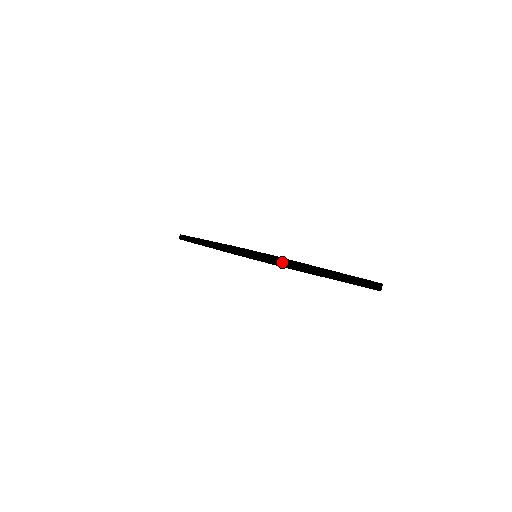
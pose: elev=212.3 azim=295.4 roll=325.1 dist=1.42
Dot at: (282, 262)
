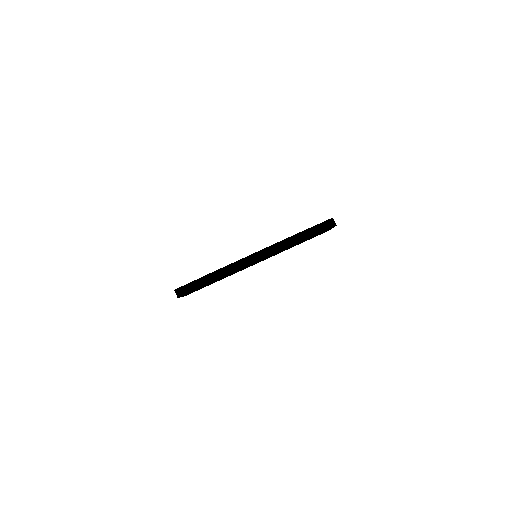
Dot at: (197, 285)
